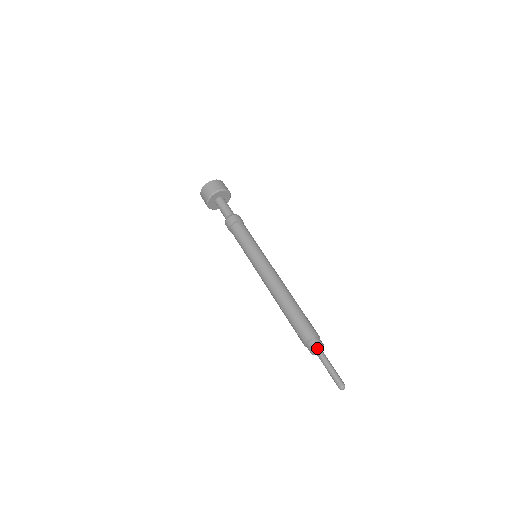
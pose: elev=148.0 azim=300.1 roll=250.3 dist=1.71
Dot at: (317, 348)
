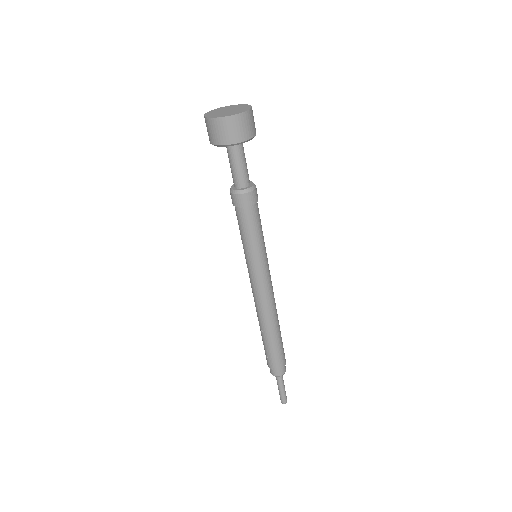
Dot at: occluded
